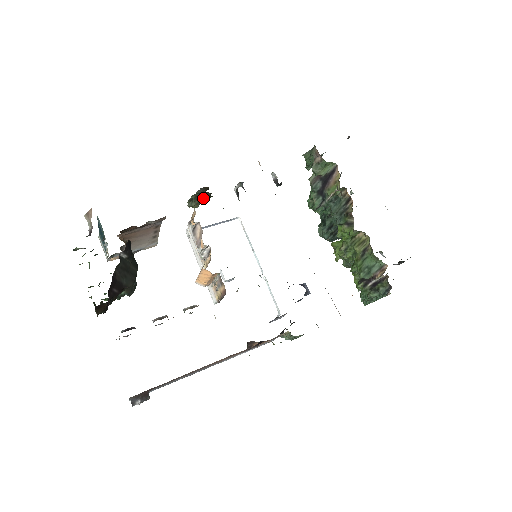
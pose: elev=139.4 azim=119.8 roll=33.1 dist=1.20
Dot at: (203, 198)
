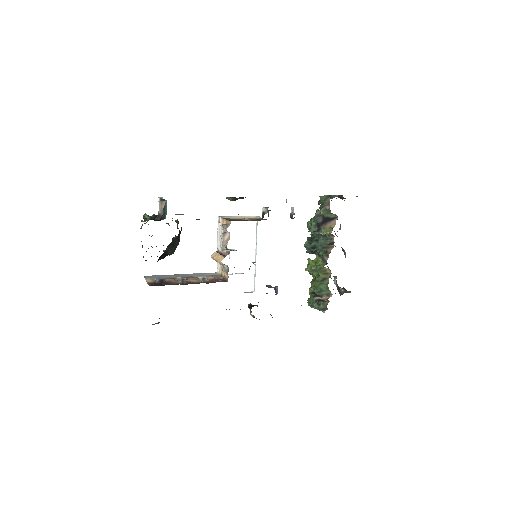
Dot at: occluded
